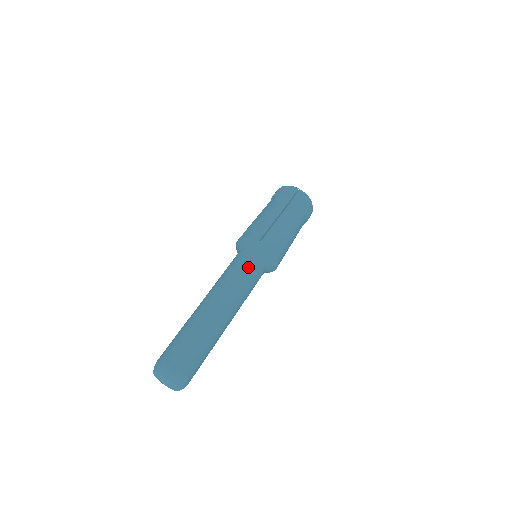
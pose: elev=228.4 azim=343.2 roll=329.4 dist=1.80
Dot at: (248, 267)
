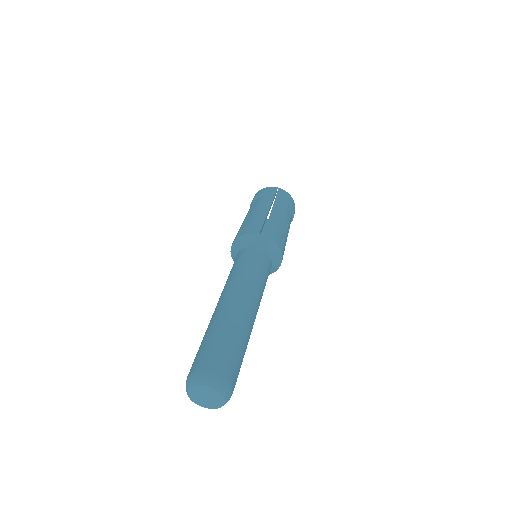
Dot at: (268, 274)
